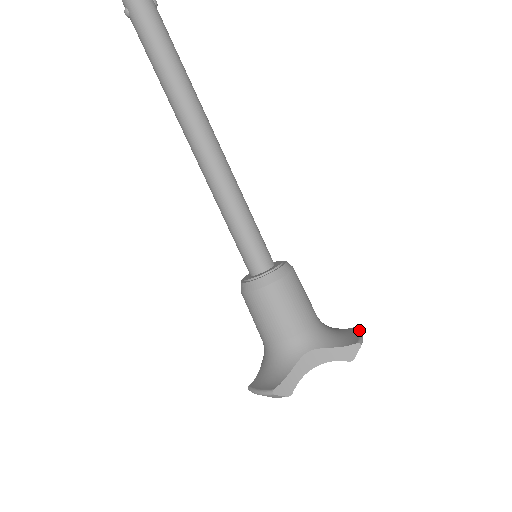
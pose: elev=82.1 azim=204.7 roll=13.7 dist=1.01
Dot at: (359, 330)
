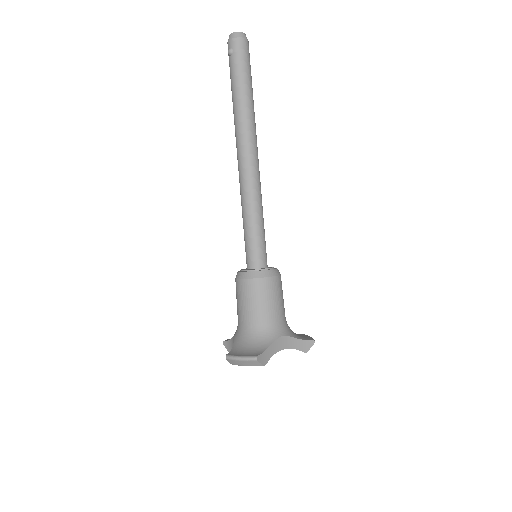
Dot at: occluded
